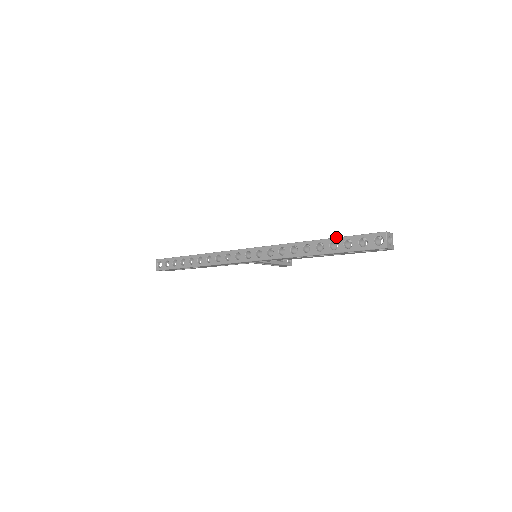
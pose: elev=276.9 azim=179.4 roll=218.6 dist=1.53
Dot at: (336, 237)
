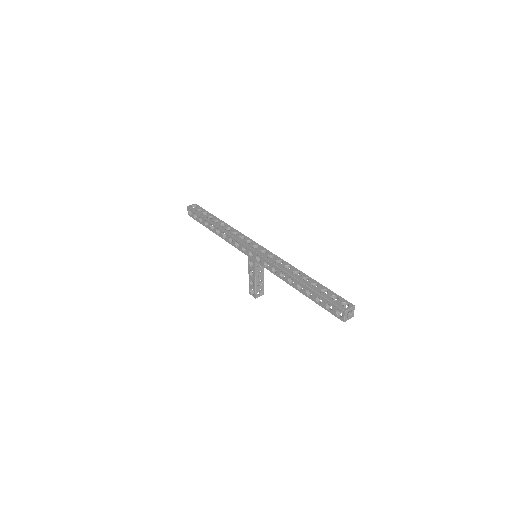
Dot at: (321, 284)
